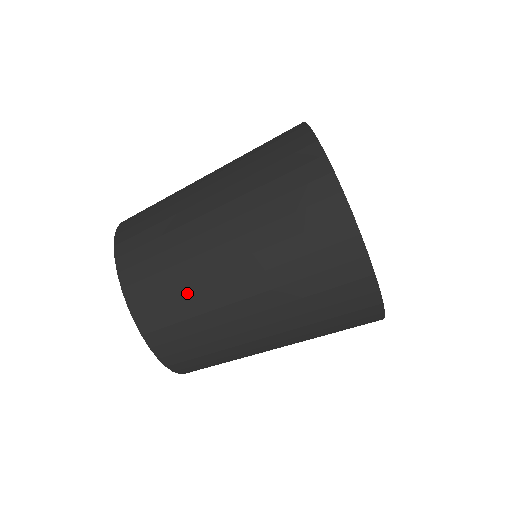
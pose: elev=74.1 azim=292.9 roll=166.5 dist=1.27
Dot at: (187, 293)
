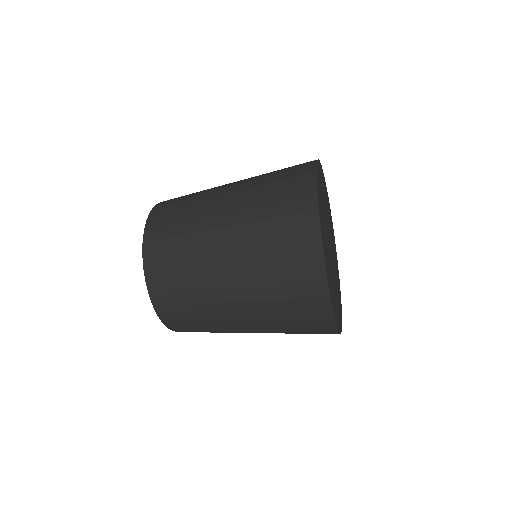
Dot at: (191, 285)
